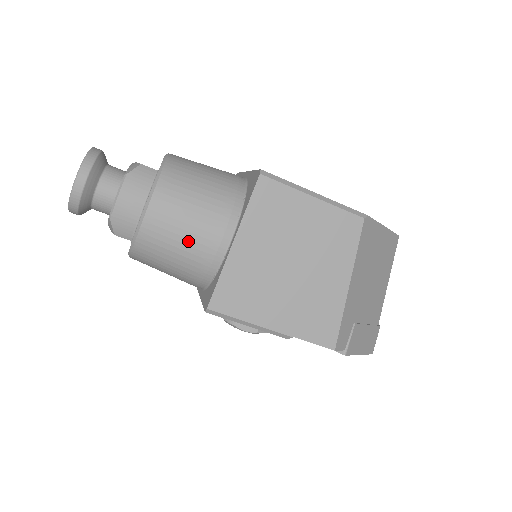
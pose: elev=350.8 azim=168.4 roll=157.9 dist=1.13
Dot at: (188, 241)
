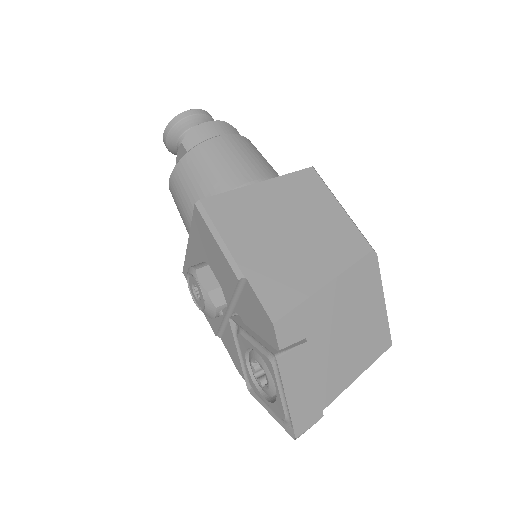
Dot at: (227, 167)
